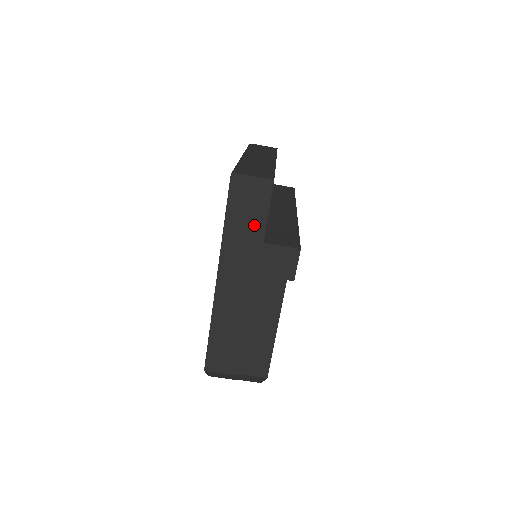
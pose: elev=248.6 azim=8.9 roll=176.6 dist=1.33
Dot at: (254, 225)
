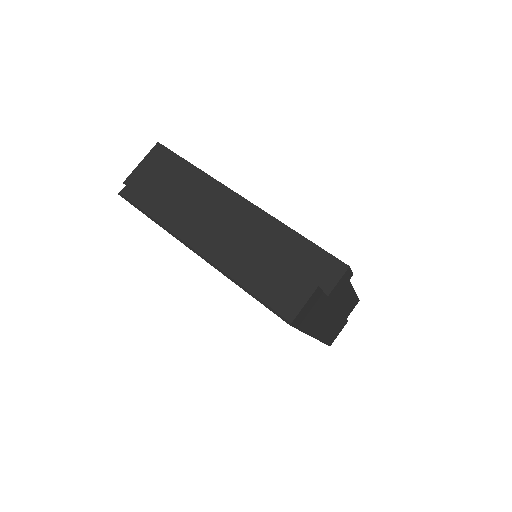
Dot at: (320, 306)
